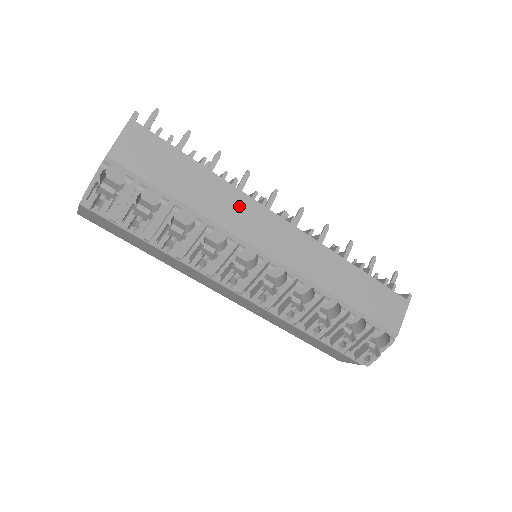
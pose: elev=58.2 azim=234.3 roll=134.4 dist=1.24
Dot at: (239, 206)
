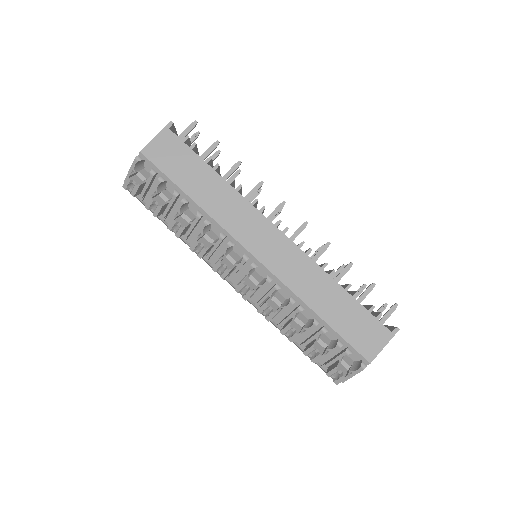
Dot at: (237, 208)
